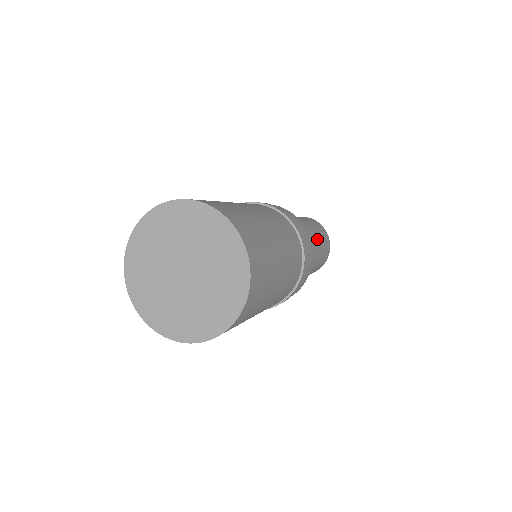
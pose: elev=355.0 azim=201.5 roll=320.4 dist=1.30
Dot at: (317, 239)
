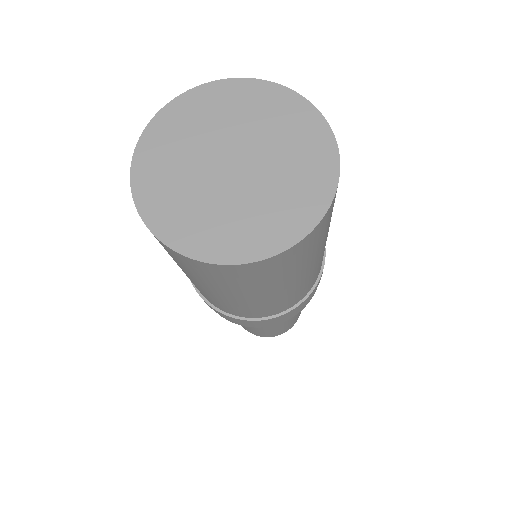
Dot at: occluded
